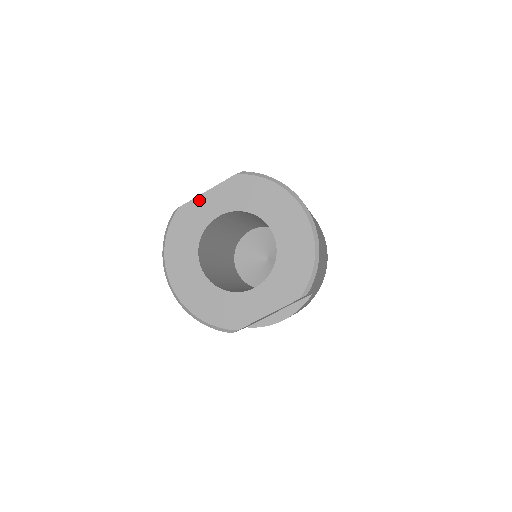
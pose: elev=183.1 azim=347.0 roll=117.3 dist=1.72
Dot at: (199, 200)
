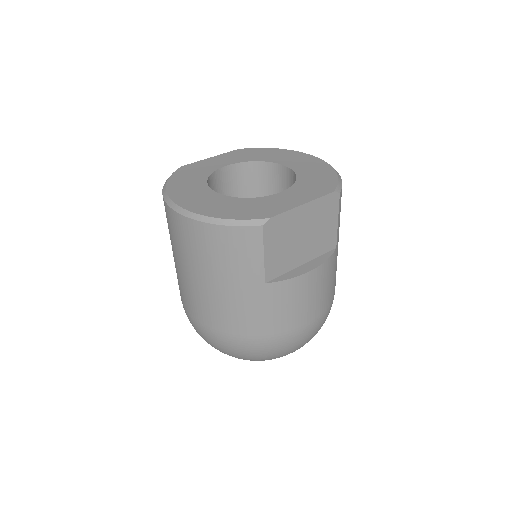
Dot at: (204, 161)
